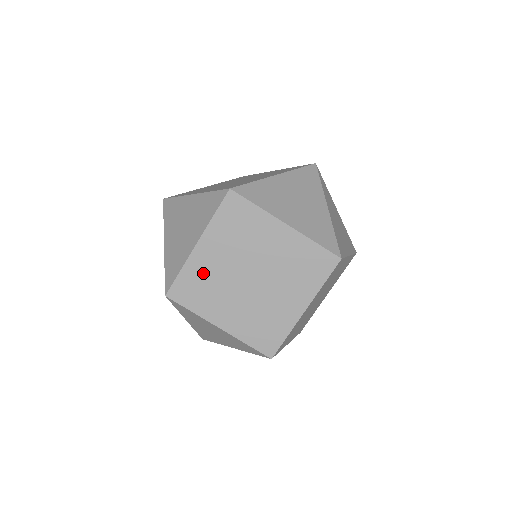
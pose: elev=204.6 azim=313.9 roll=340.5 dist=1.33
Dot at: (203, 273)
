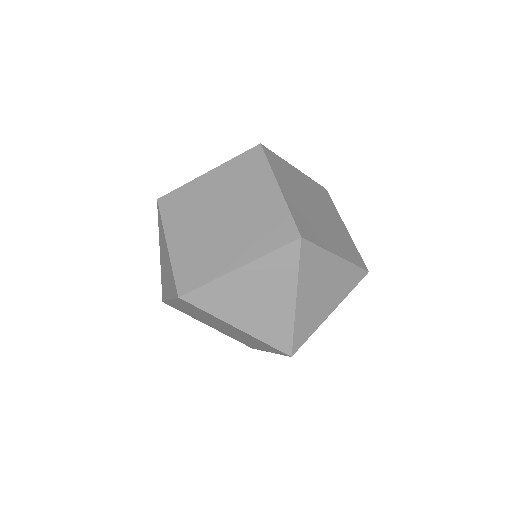
Dot at: (183, 309)
